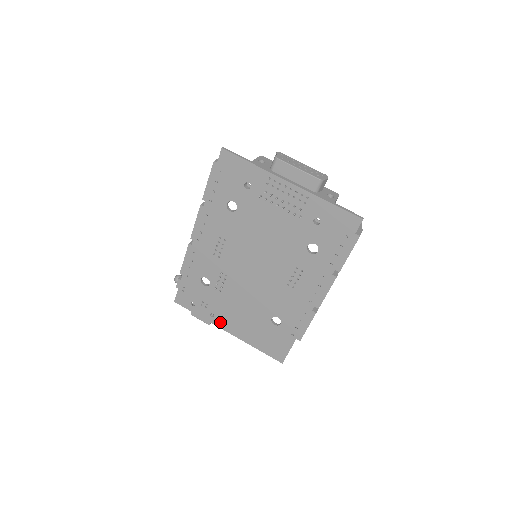
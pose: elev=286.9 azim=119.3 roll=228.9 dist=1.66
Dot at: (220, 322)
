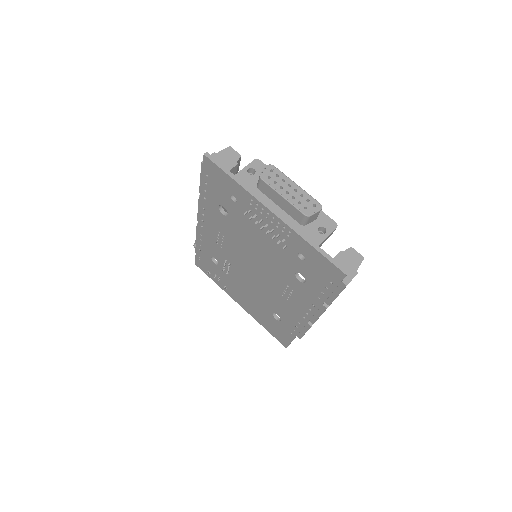
Dot at: (232, 295)
